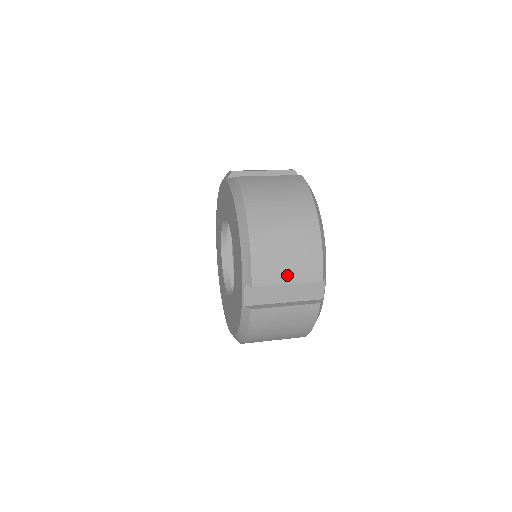
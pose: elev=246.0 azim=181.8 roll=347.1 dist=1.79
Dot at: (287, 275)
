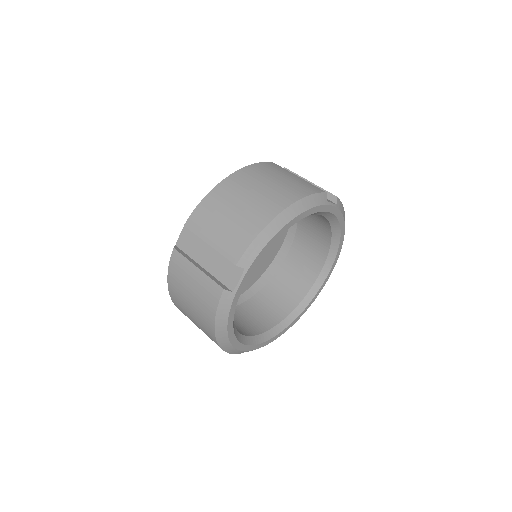
Dot at: (214, 235)
